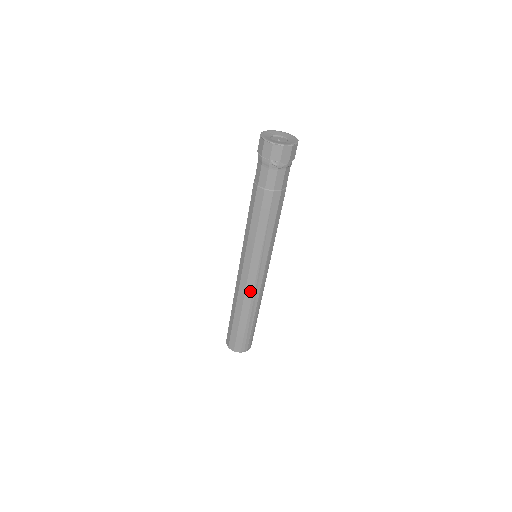
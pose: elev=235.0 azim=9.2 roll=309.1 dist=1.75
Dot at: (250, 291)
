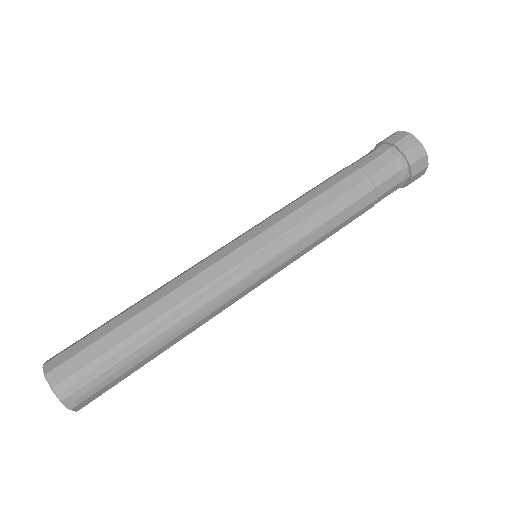
Dot at: (206, 279)
